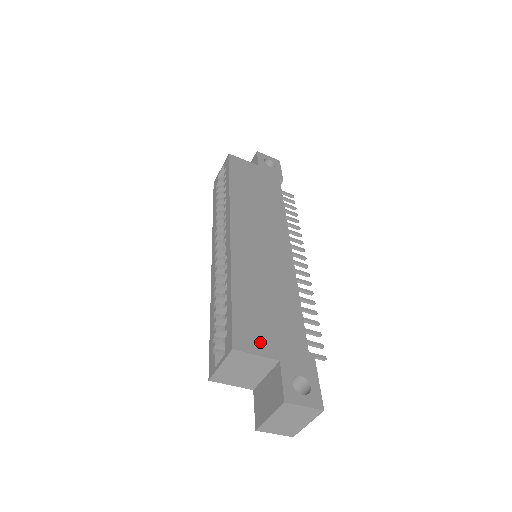
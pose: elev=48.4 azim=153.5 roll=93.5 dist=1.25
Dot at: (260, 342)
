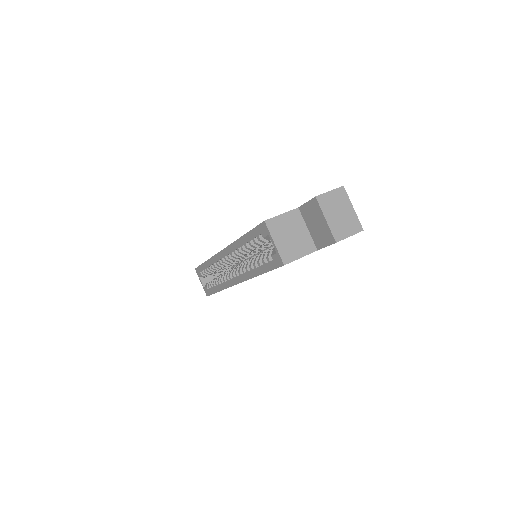
Dot at: occluded
